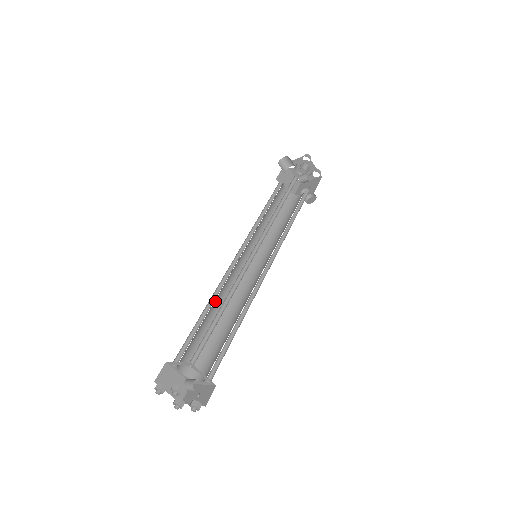
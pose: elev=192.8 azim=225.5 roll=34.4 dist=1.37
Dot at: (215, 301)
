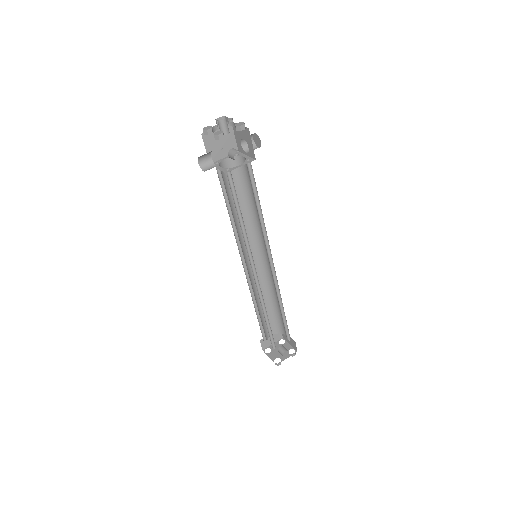
Dot at: (256, 299)
